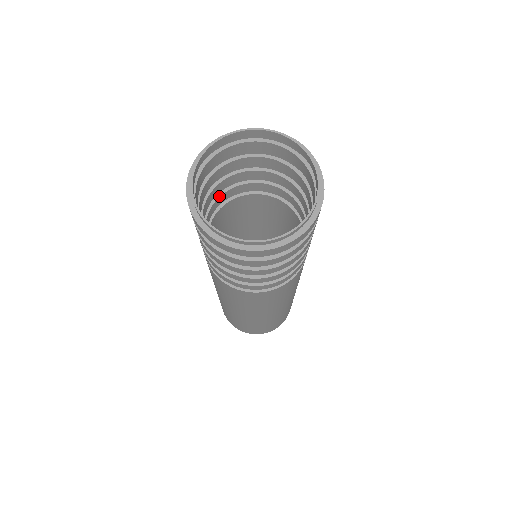
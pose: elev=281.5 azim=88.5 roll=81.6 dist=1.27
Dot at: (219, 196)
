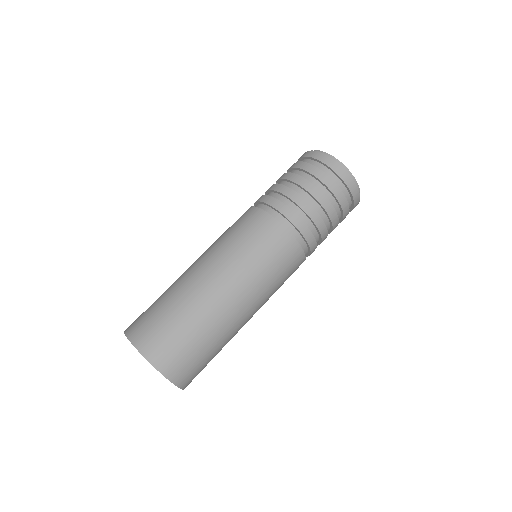
Dot at: occluded
